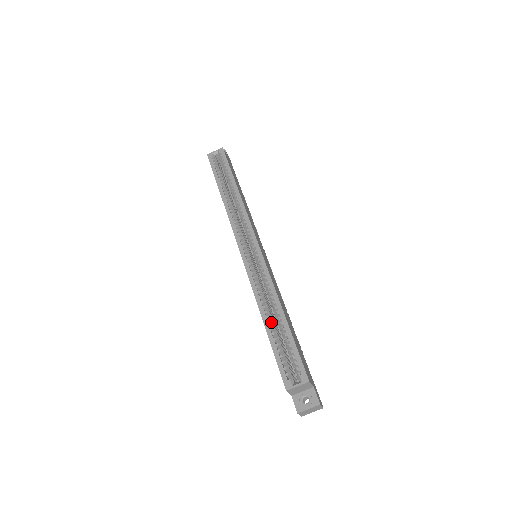
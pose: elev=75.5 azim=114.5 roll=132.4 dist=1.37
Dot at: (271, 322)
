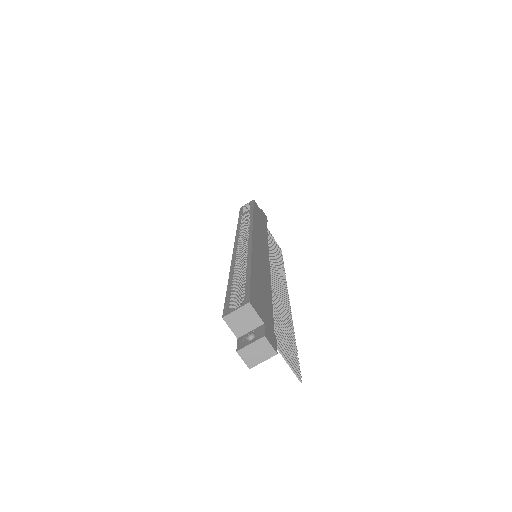
Dot at: (236, 276)
